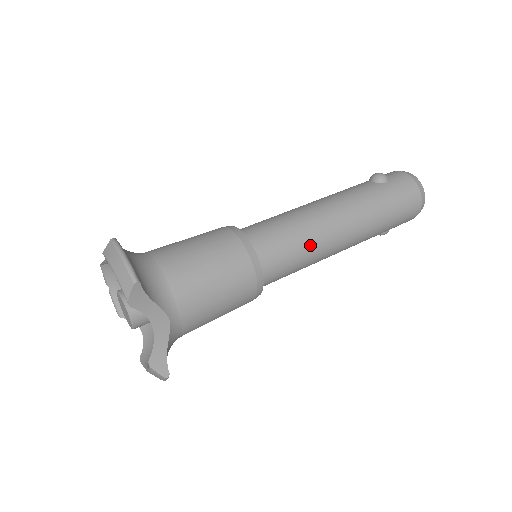
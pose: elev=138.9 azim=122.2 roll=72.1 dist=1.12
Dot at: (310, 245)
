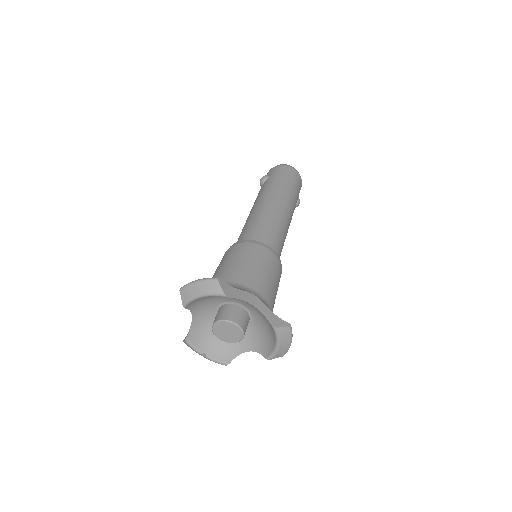
Dot at: (273, 221)
